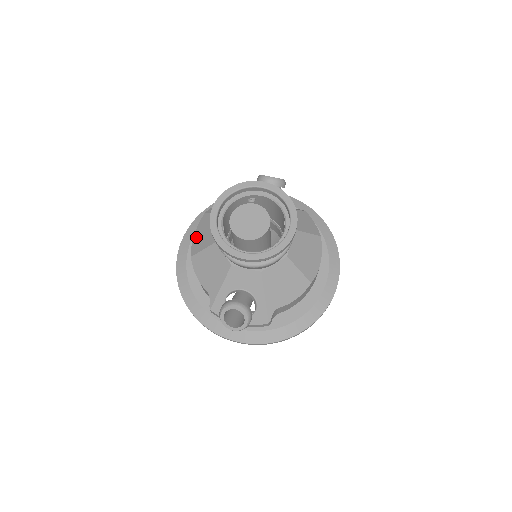
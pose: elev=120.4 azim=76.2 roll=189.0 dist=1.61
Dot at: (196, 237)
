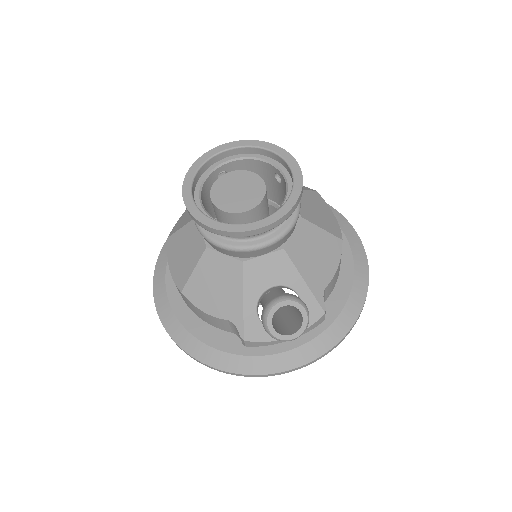
Dot at: (174, 268)
